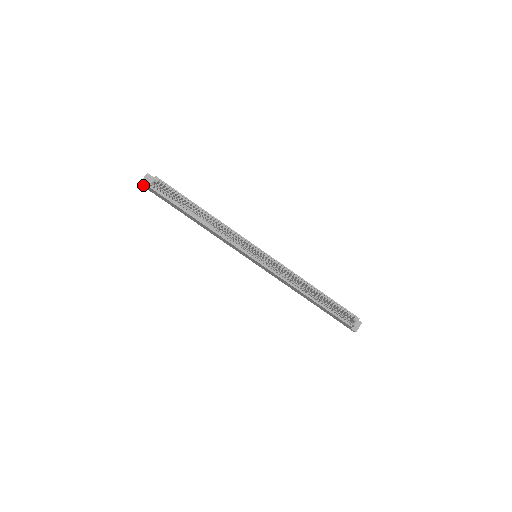
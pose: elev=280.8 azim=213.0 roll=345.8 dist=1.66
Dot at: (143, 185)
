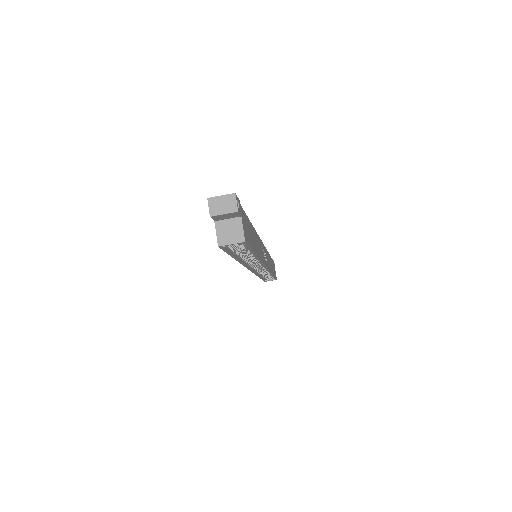
Dot at: (212, 216)
